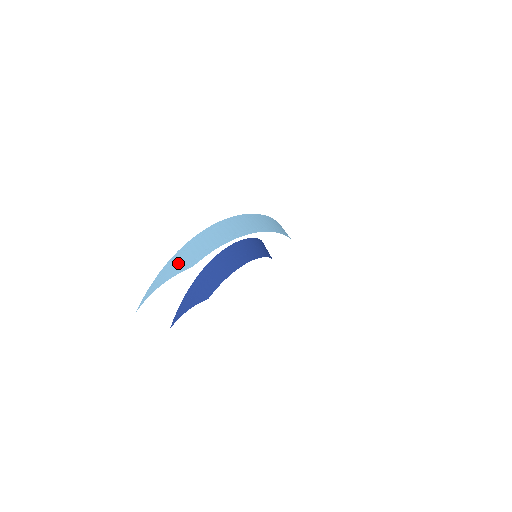
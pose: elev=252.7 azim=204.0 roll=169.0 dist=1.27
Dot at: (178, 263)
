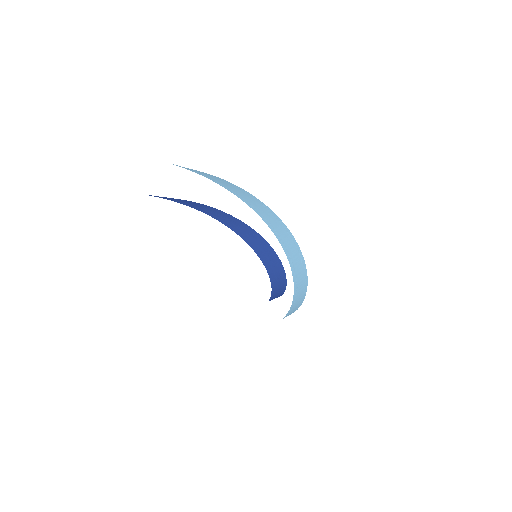
Dot at: occluded
